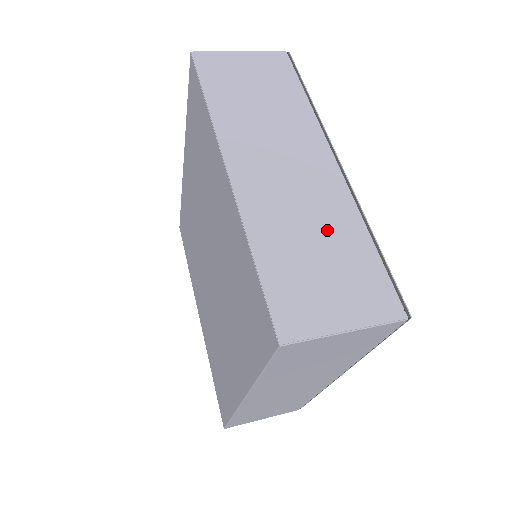
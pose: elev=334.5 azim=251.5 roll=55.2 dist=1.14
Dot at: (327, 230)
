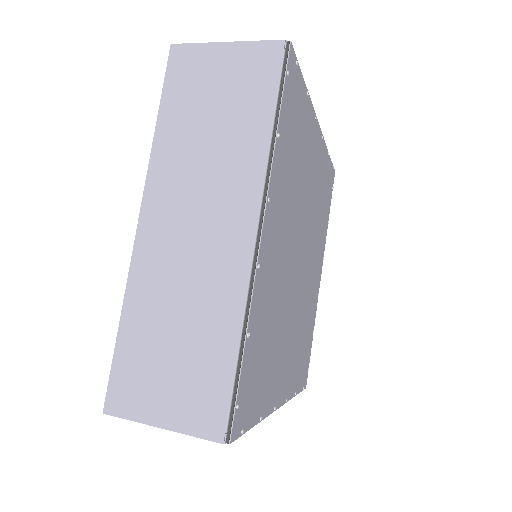
Dot at: (198, 317)
